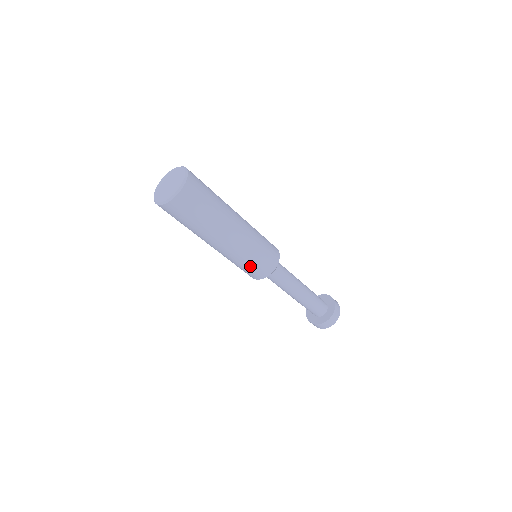
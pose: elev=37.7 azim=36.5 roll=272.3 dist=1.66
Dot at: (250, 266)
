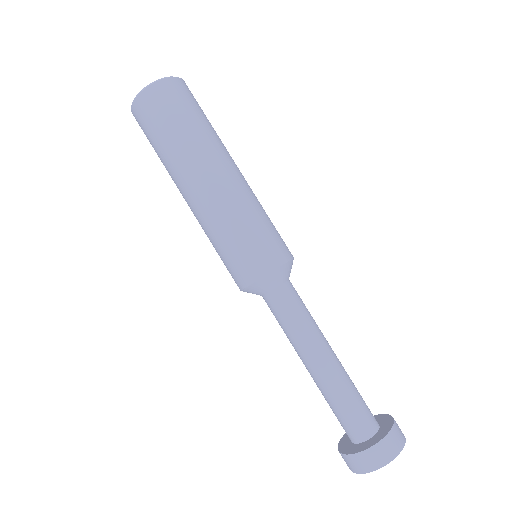
Dot at: (224, 254)
